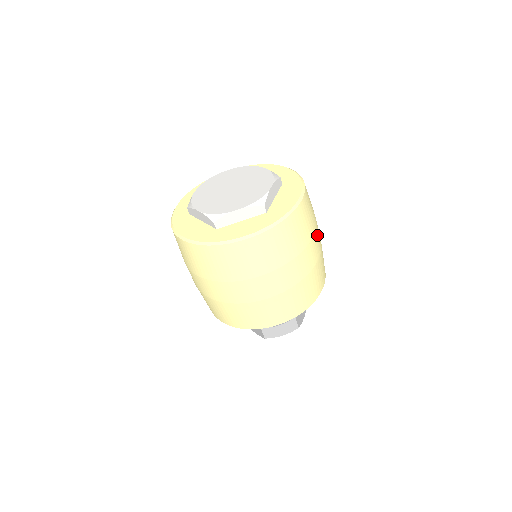
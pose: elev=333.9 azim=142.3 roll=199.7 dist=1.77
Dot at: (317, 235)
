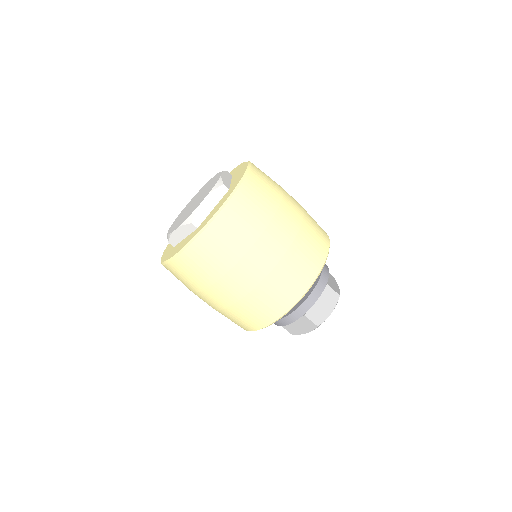
Dot at: occluded
